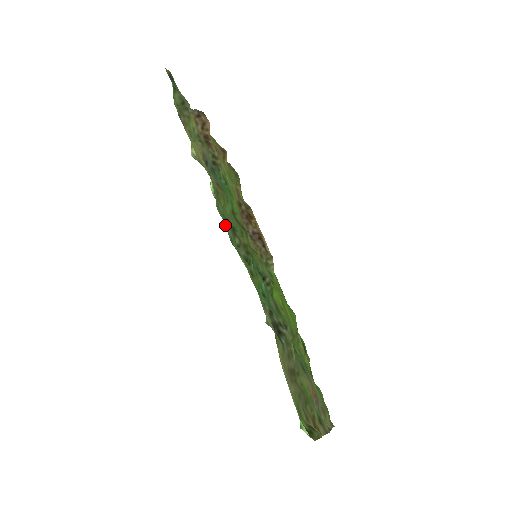
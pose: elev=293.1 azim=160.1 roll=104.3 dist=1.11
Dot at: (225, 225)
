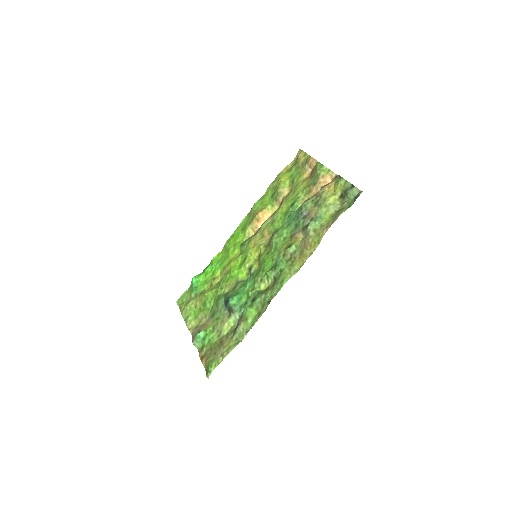
Dot at: occluded
